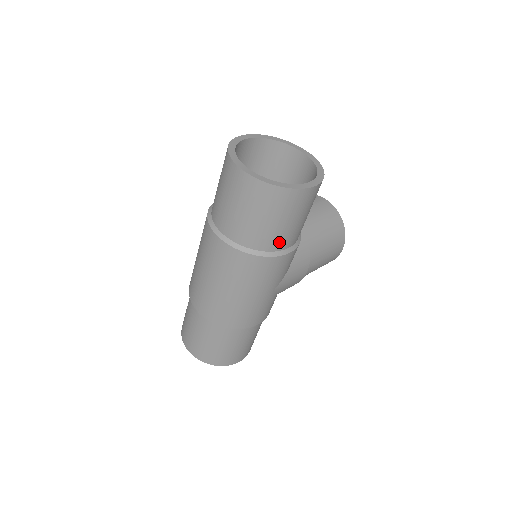
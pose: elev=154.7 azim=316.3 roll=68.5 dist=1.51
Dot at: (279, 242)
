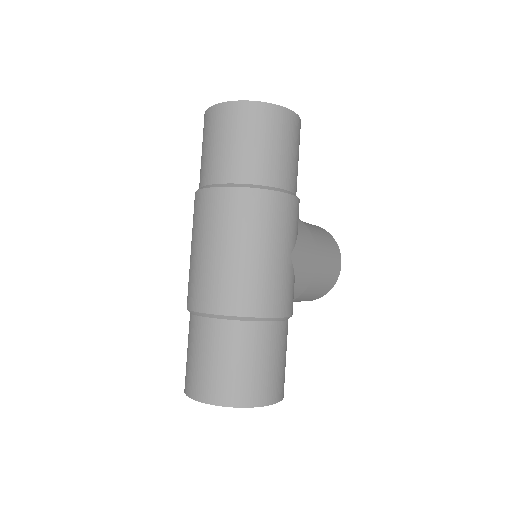
Dot at: (280, 176)
